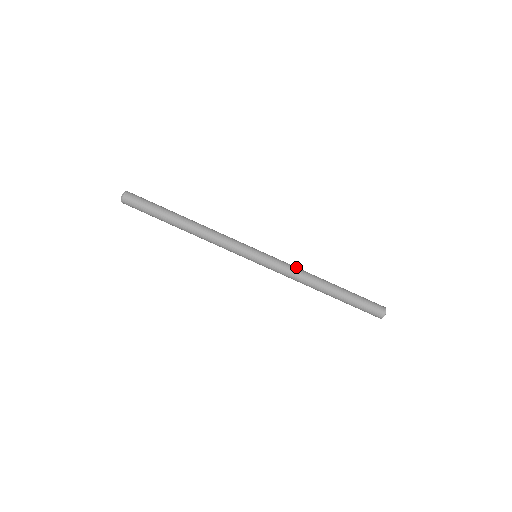
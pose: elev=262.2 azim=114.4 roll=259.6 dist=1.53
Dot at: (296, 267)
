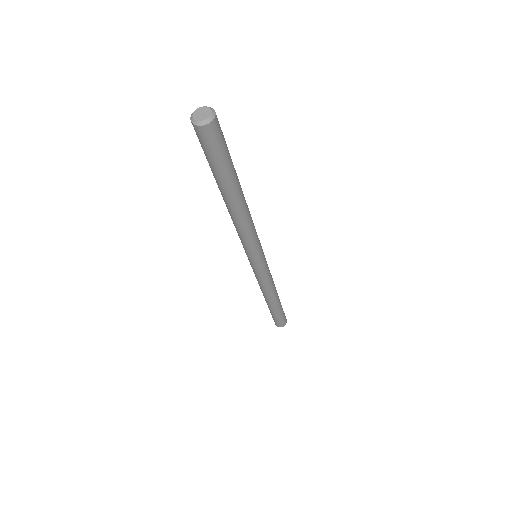
Dot at: occluded
